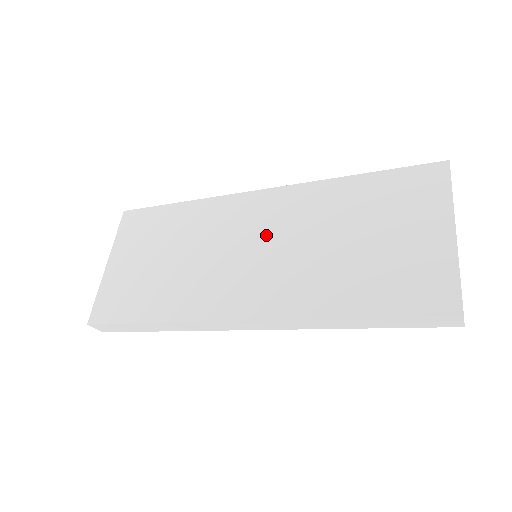
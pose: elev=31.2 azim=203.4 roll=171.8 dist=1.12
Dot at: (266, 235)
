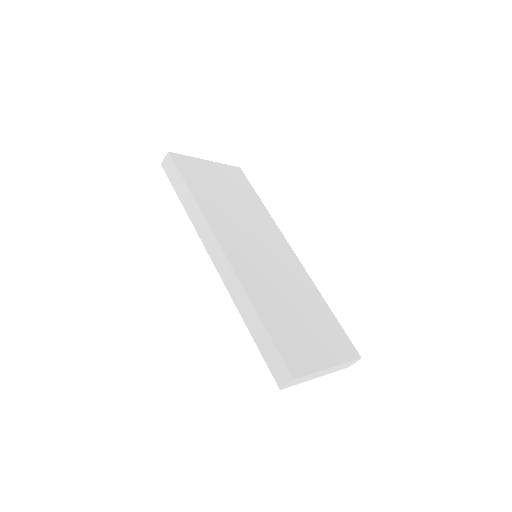
Dot at: (273, 258)
